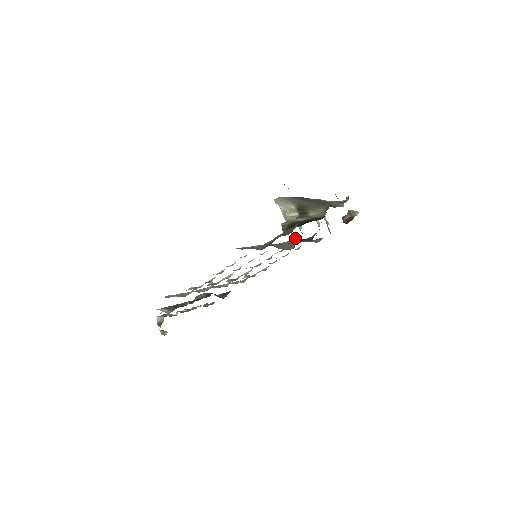
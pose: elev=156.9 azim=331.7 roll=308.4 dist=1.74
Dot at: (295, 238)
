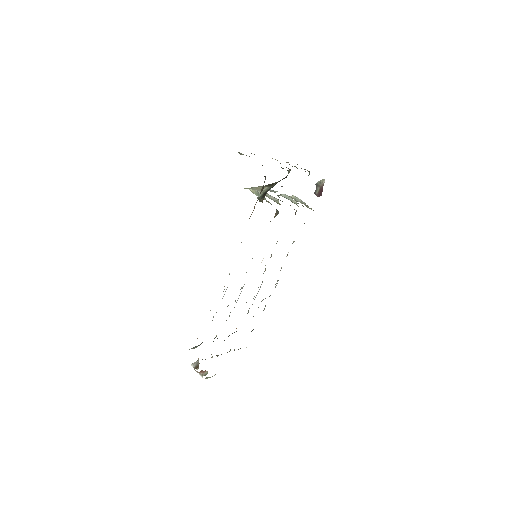
Dot at: occluded
